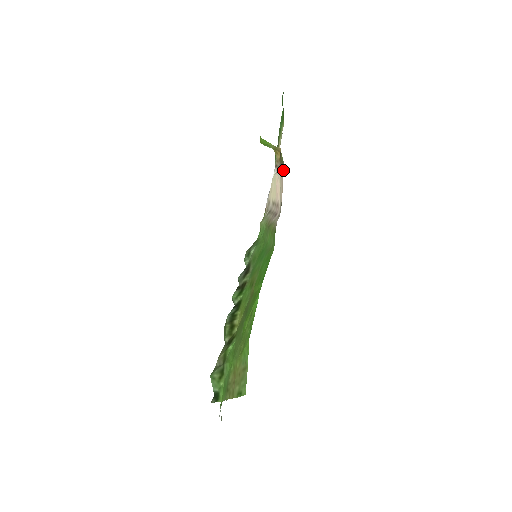
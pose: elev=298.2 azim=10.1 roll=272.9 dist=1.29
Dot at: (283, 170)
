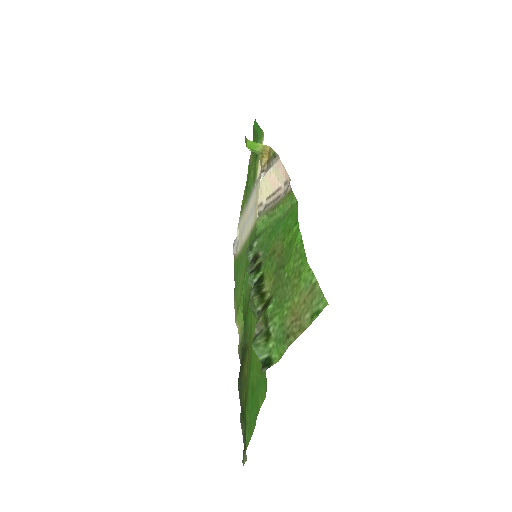
Dot at: (278, 159)
